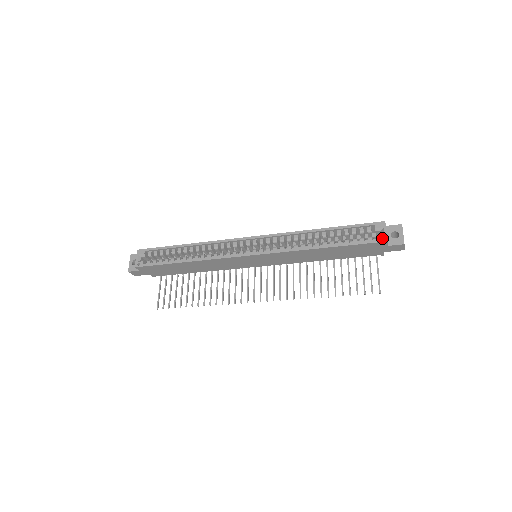
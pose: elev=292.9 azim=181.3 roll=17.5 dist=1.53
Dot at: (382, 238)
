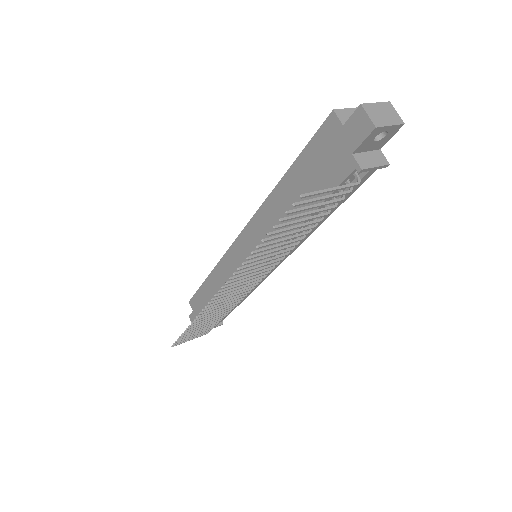
Dot at: occluded
